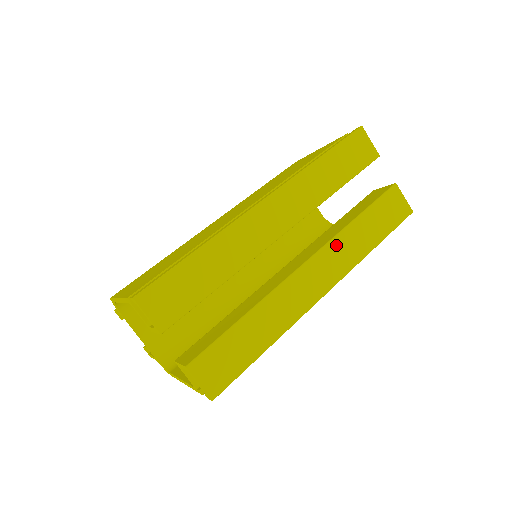
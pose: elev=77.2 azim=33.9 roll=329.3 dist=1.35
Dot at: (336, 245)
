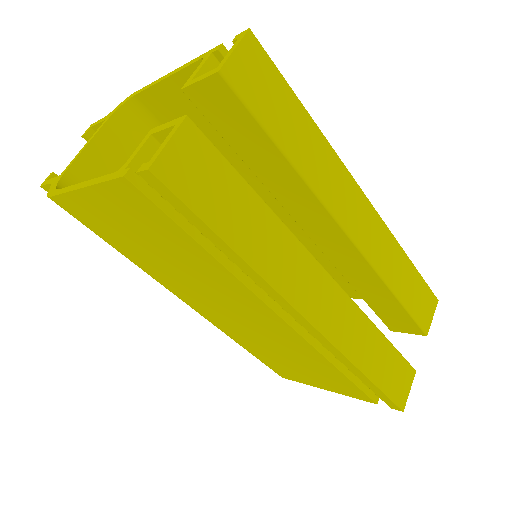
Dot at: (356, 315)
